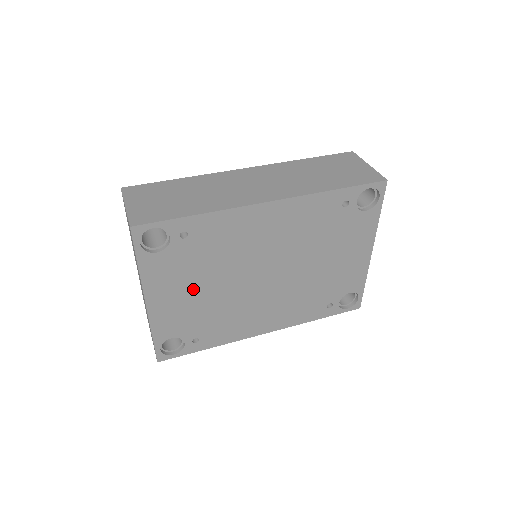
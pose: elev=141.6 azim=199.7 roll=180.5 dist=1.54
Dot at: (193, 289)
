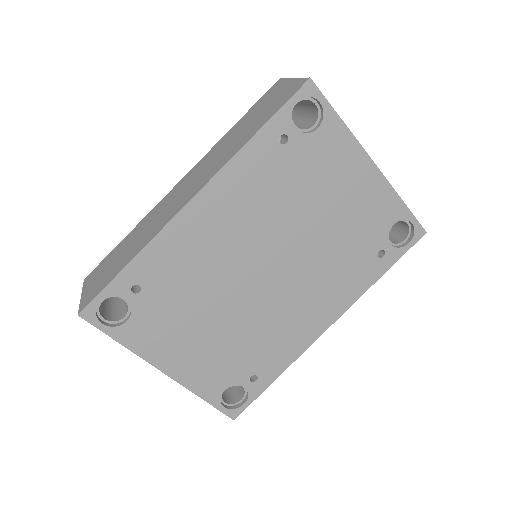
Dot at: (199, 332)
